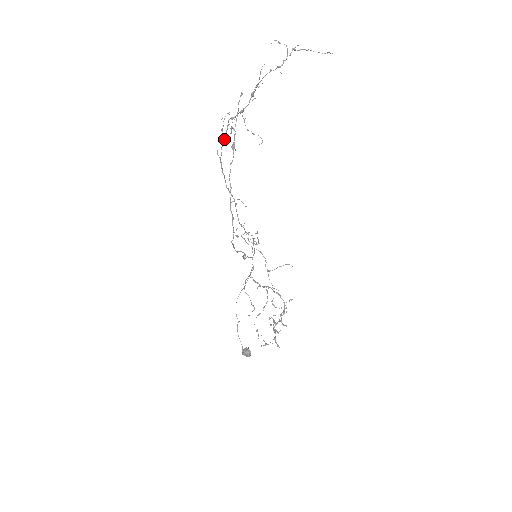
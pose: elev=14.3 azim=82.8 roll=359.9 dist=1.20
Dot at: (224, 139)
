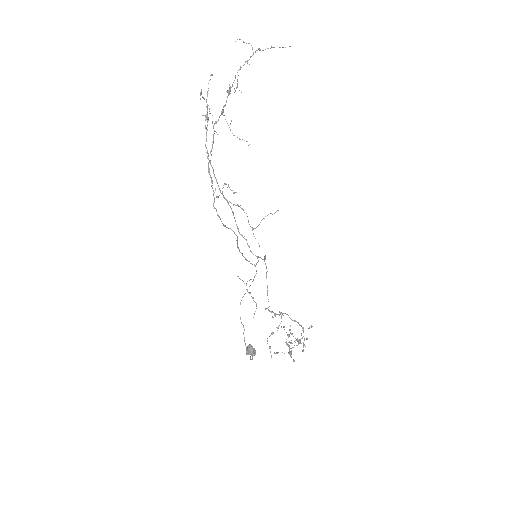
Dot at: (212, 144)
